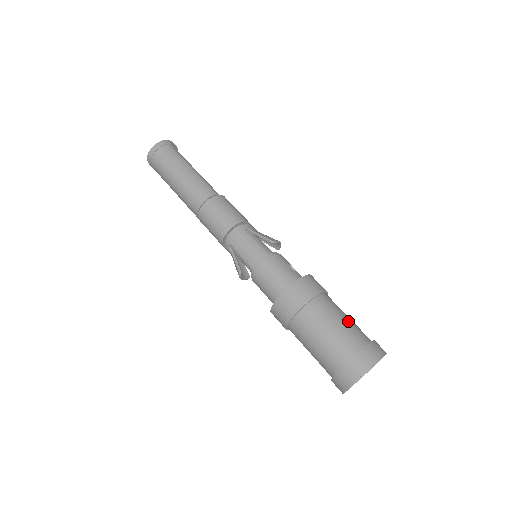
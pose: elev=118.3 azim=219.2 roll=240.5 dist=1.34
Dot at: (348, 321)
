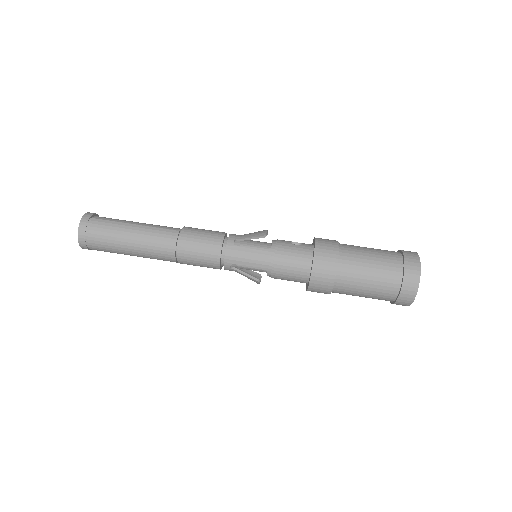
Dot at: (374, 253)
